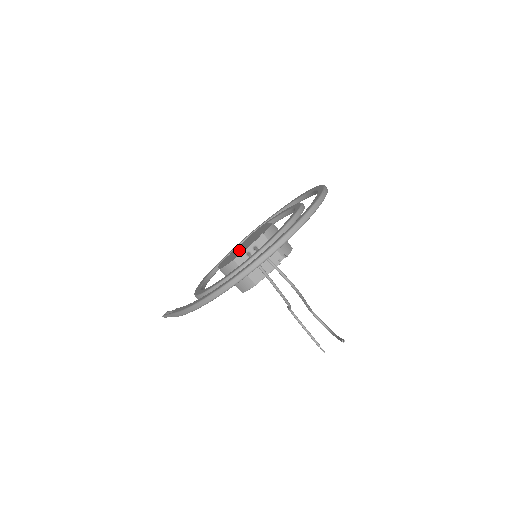
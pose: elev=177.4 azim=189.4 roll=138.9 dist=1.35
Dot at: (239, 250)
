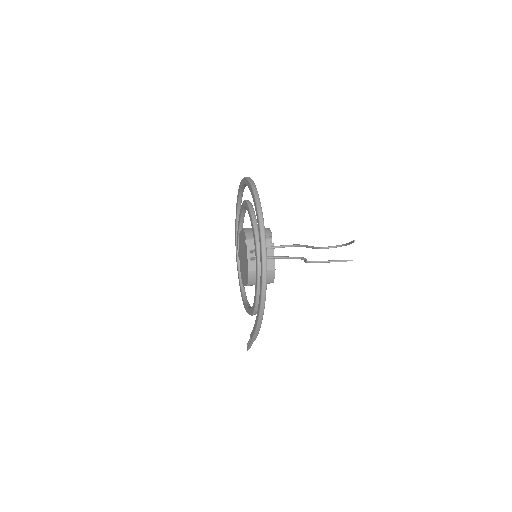
Dot at: (244, 264)
